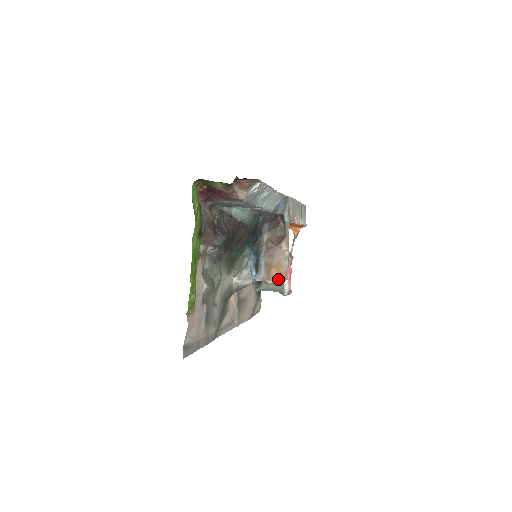
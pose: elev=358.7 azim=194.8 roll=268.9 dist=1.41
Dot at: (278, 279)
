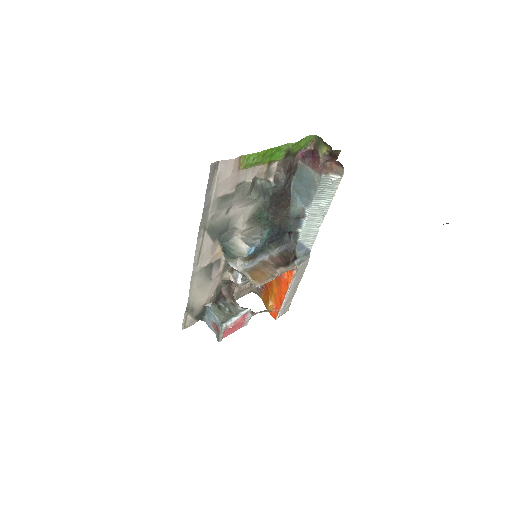
Dot at: (255, 279)
